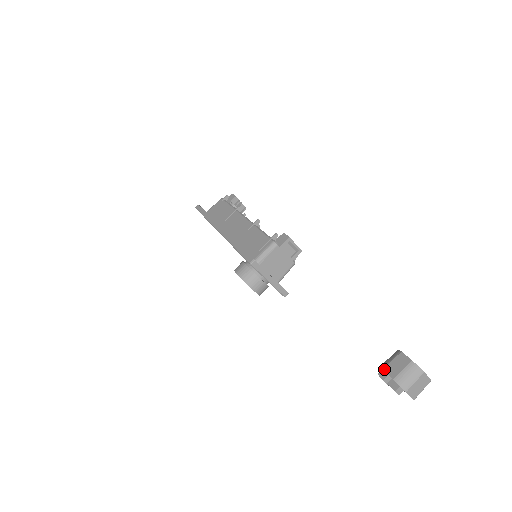
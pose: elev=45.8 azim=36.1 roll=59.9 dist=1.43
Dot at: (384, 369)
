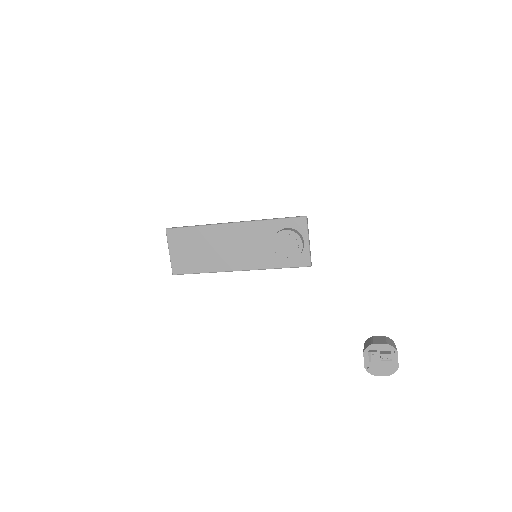
Dot at: (374, 343)
